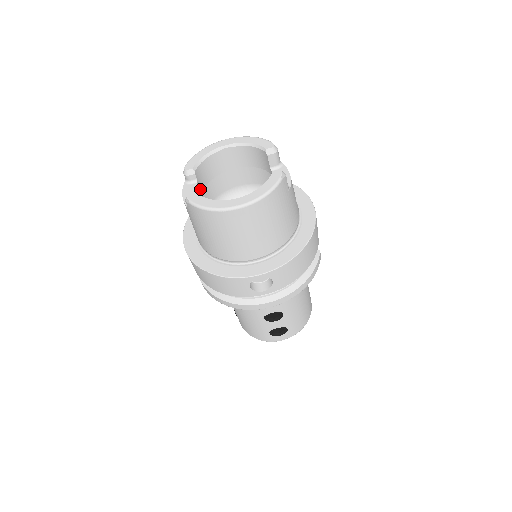
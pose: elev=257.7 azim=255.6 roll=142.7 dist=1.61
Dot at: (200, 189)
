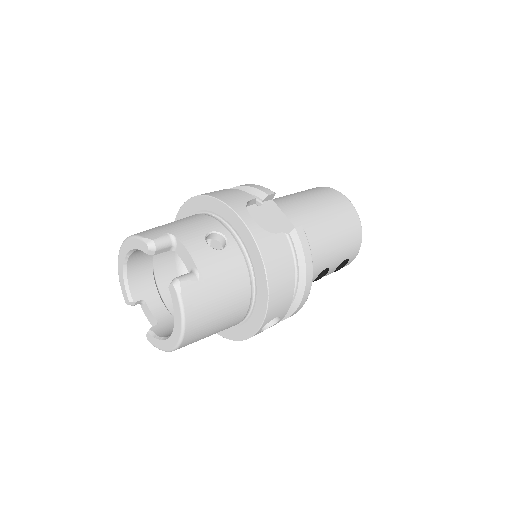
Dot at: (154, 296)
